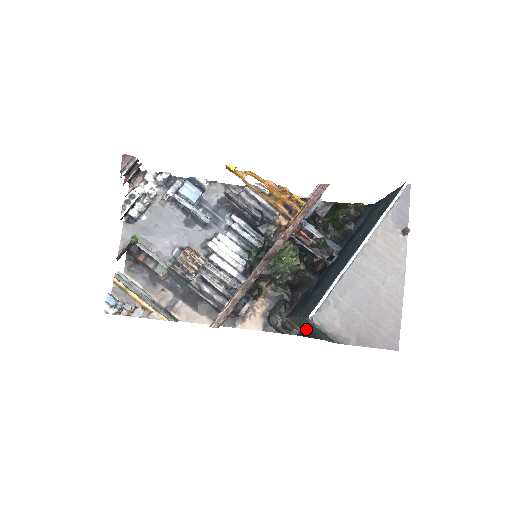
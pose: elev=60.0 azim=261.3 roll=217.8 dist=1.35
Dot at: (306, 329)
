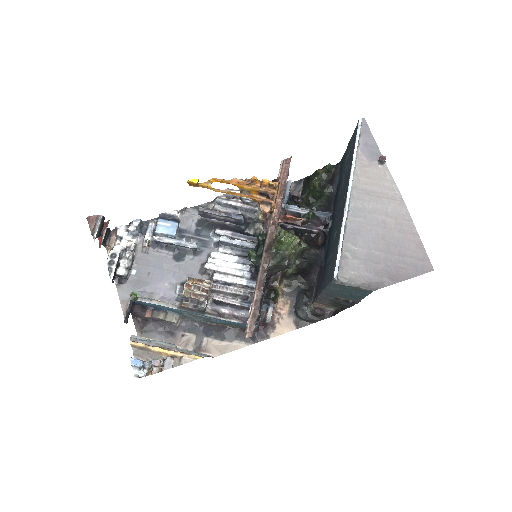
Dot at: (337, 302)
